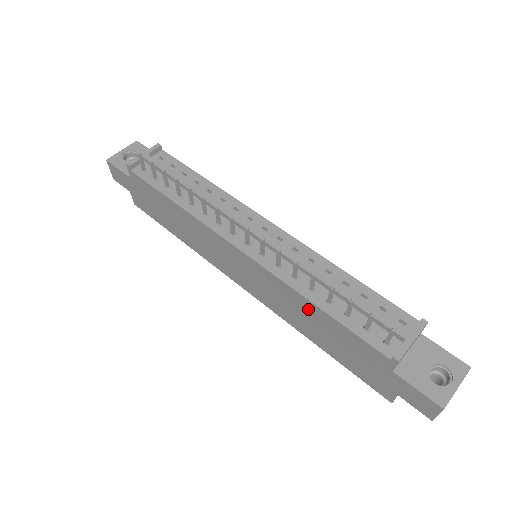
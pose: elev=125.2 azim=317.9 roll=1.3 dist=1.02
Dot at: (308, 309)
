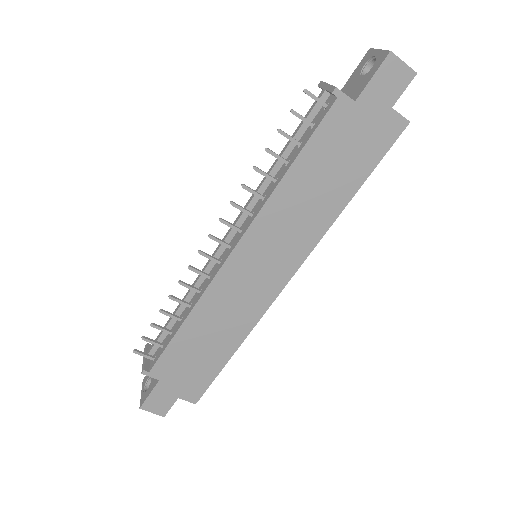
Dot at: (294, 187)
